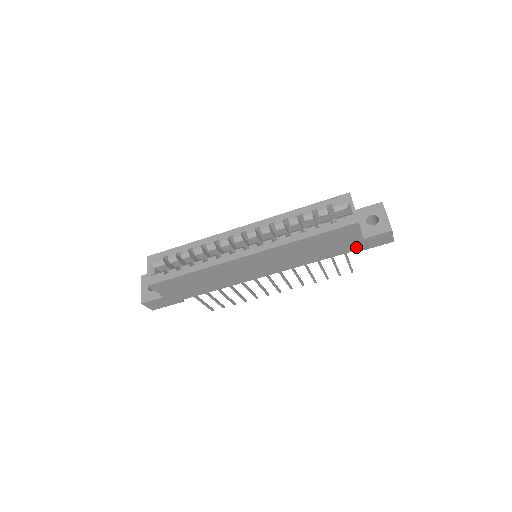
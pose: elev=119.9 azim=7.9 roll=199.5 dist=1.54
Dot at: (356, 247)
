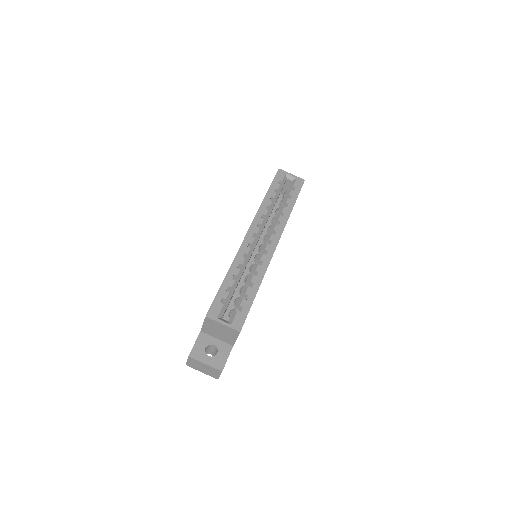
Dot at: occluded
